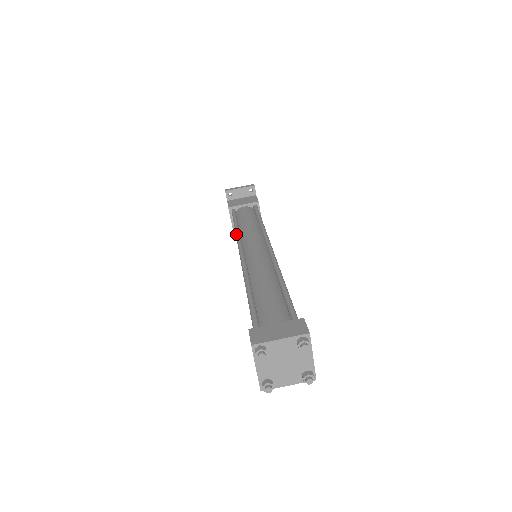
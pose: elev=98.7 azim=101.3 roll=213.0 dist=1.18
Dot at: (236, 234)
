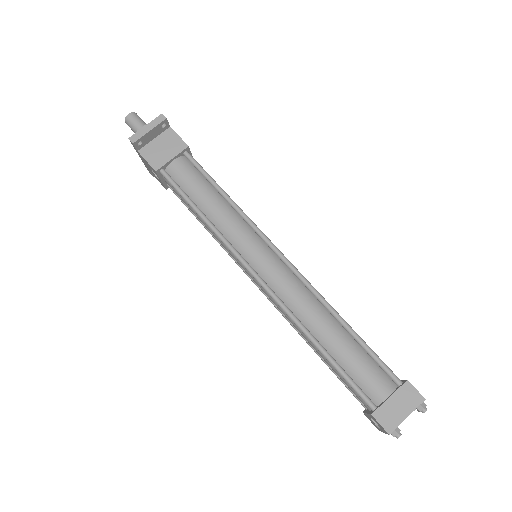
Dot at: (219, 237)
